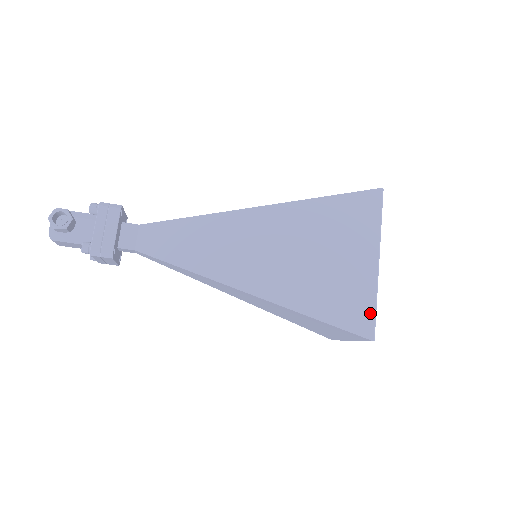
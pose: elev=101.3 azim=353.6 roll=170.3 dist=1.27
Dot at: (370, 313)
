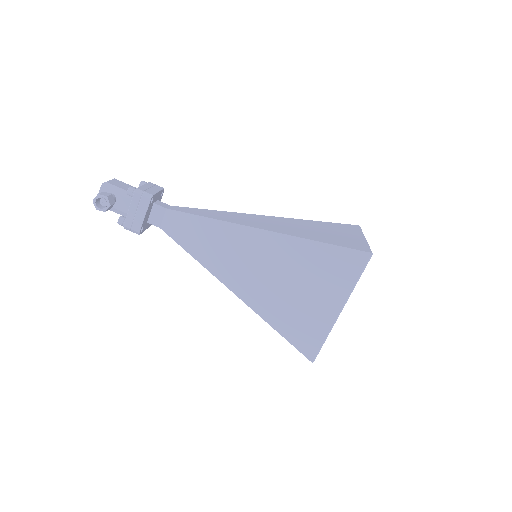
Dot at: (318, 344)
